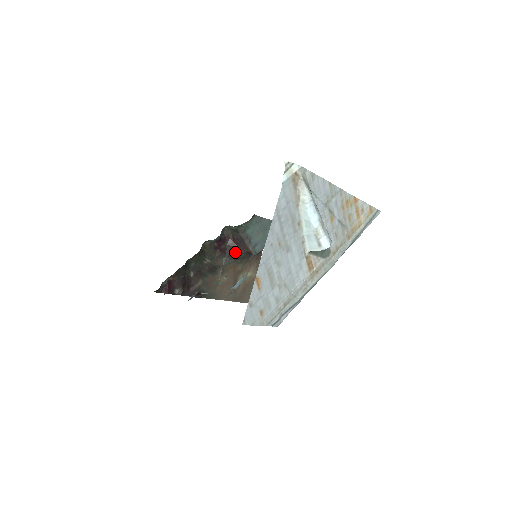
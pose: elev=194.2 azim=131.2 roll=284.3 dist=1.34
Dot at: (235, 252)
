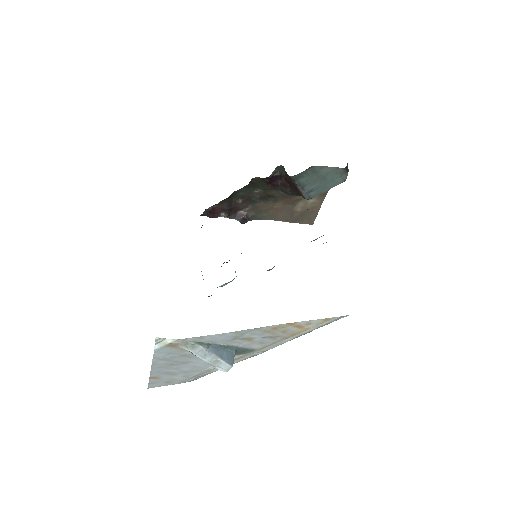
Dot at: (289, 190)
